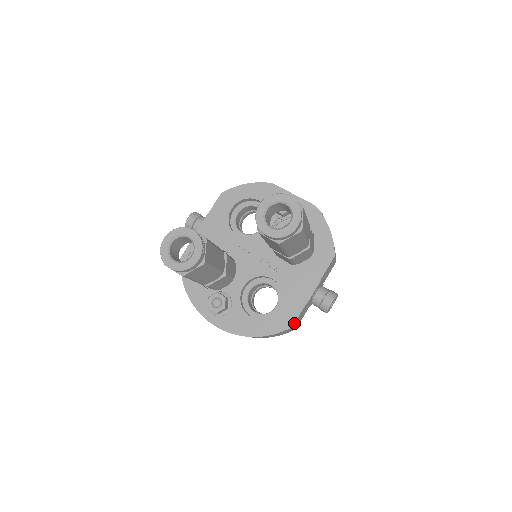
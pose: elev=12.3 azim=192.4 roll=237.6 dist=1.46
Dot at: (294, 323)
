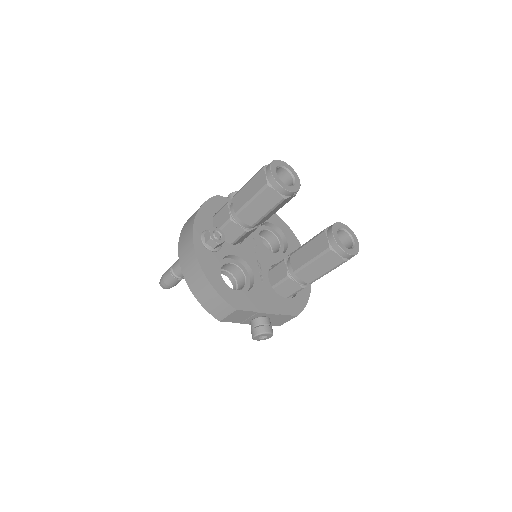
Dot at: (240, 310)
